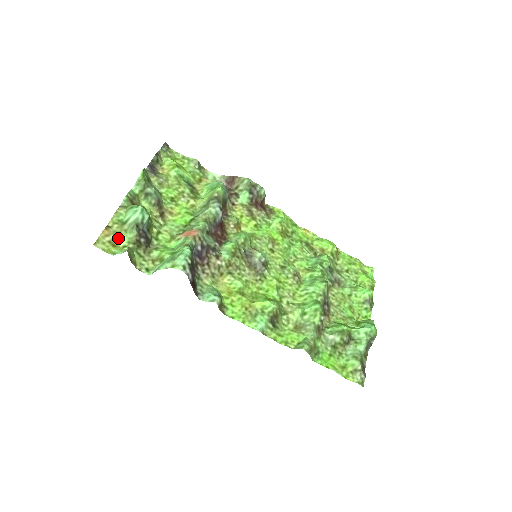
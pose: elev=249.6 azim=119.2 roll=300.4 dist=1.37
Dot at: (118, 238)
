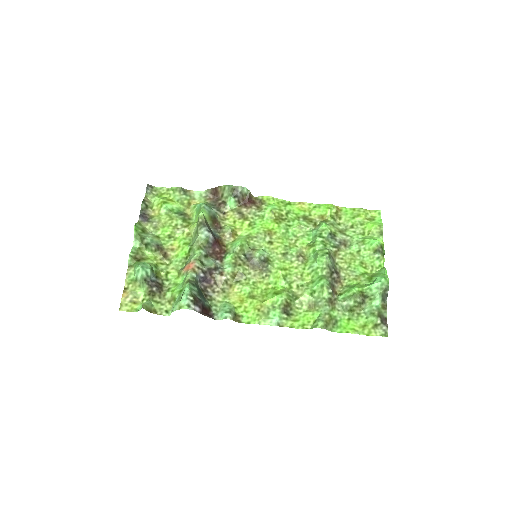
Dot at: (136, 295)
